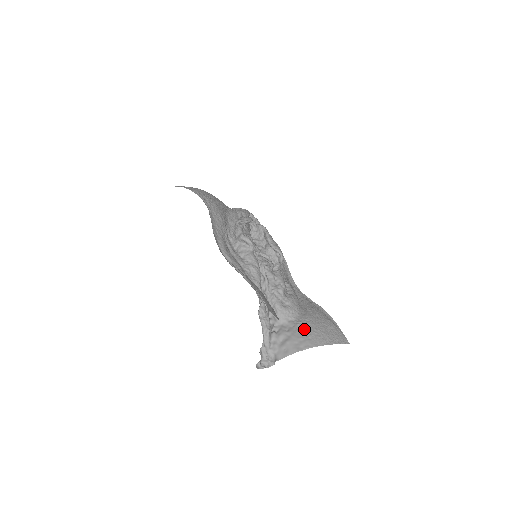
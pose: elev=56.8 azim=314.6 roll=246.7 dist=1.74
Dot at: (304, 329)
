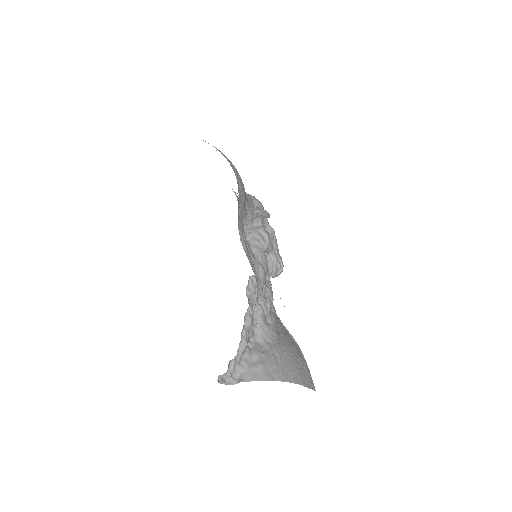
Dot at: (280, 357)
